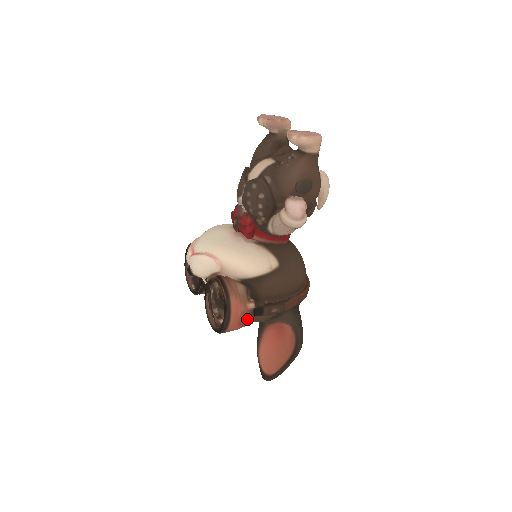
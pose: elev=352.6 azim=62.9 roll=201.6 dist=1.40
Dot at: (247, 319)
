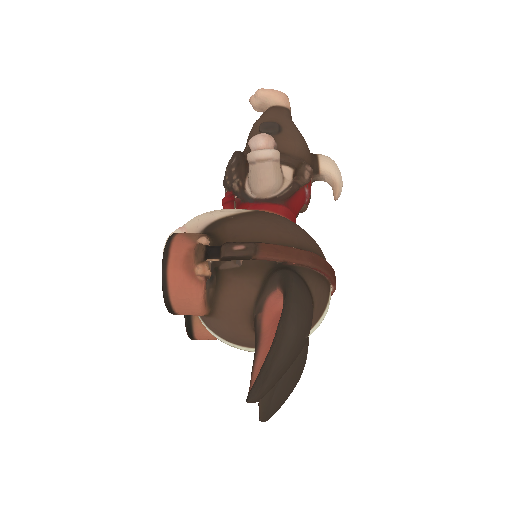
Dot at: (196, 258)
